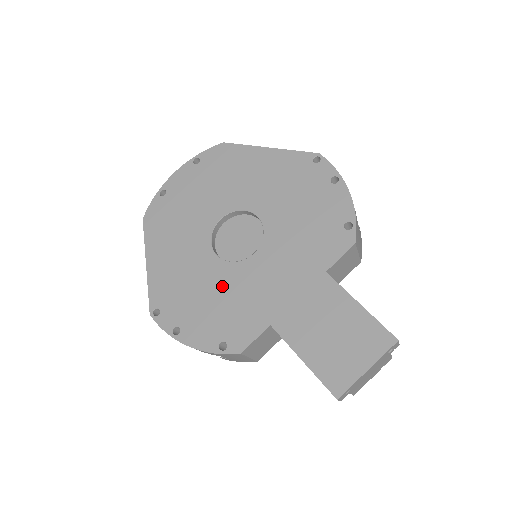
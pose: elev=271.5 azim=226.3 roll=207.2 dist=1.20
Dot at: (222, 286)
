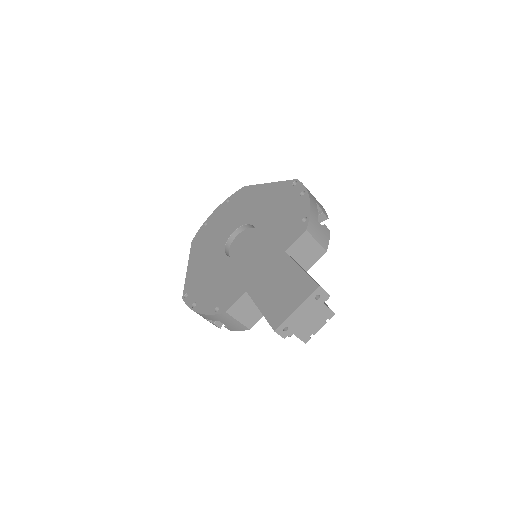
Dot at: (225, 273)
